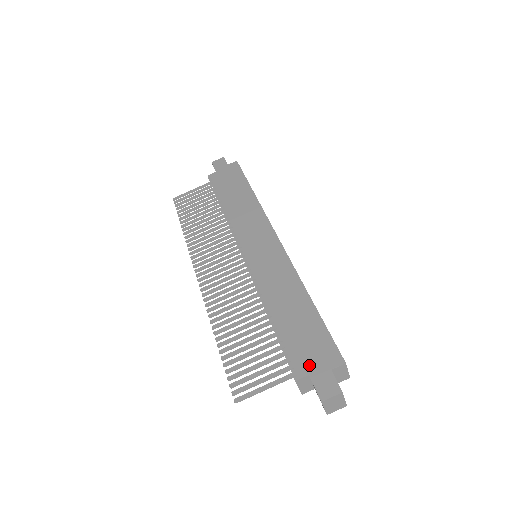
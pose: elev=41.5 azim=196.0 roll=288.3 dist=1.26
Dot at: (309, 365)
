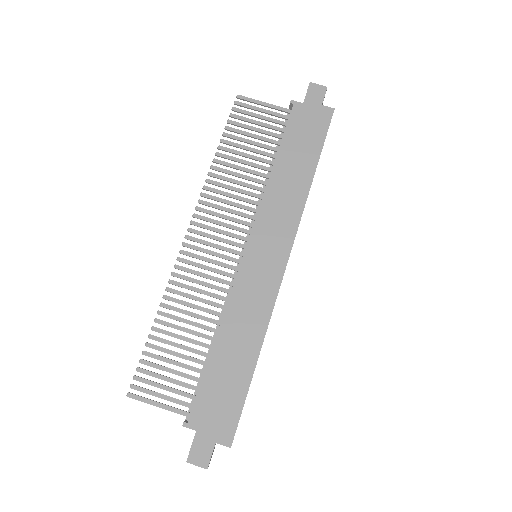
Dot at: (203, 423)
